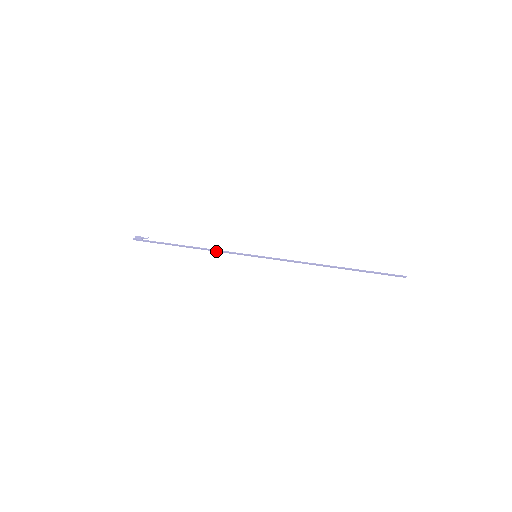
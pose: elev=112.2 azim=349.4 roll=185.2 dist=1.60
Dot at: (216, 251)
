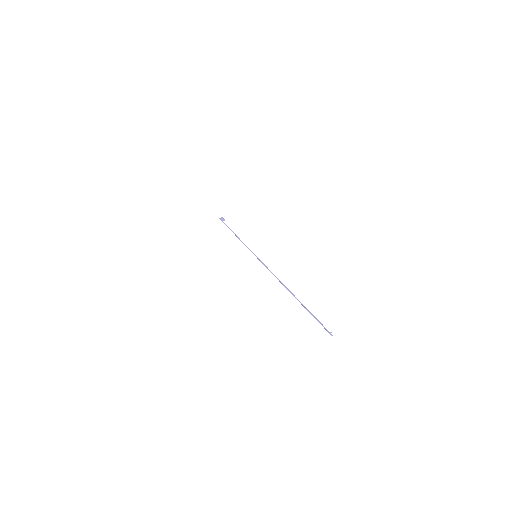
Dot at: occluded
